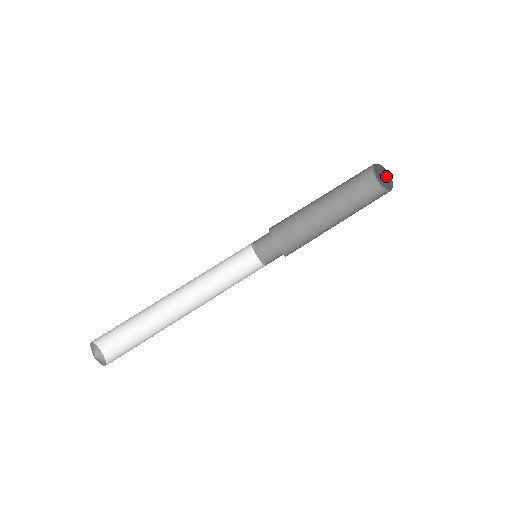
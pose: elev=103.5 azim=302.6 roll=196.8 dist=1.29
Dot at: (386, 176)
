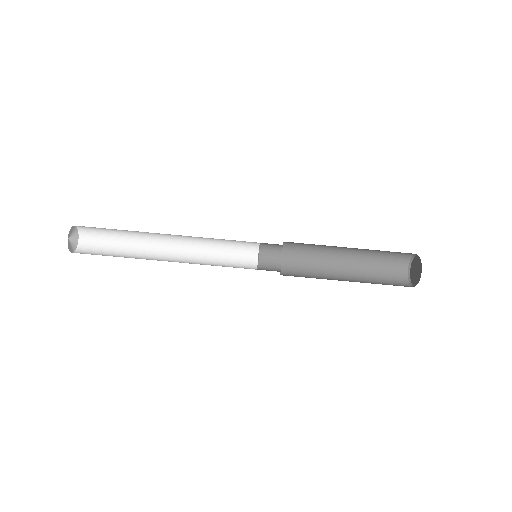
Dot at: (416, 277)
